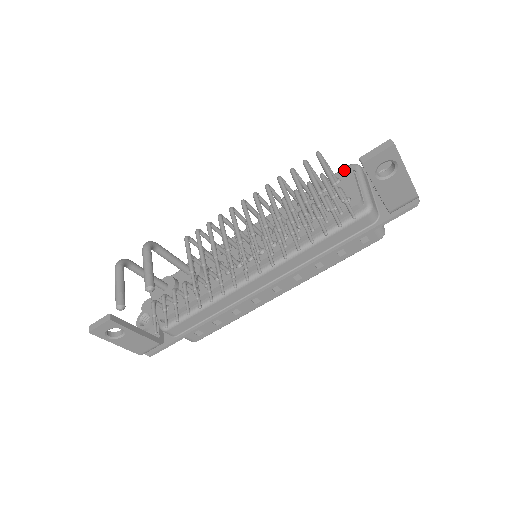
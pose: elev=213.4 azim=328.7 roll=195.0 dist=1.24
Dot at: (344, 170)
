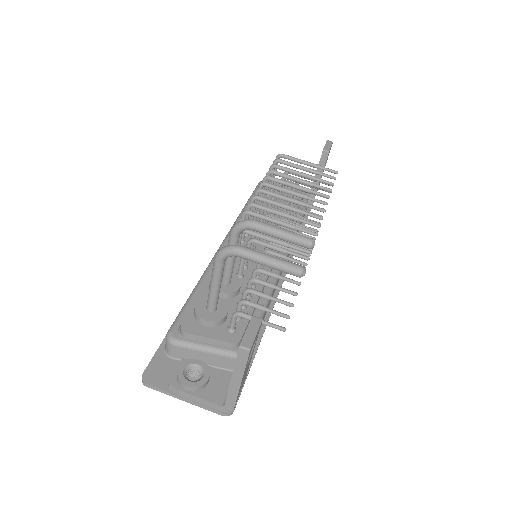
Dot at: occluded
